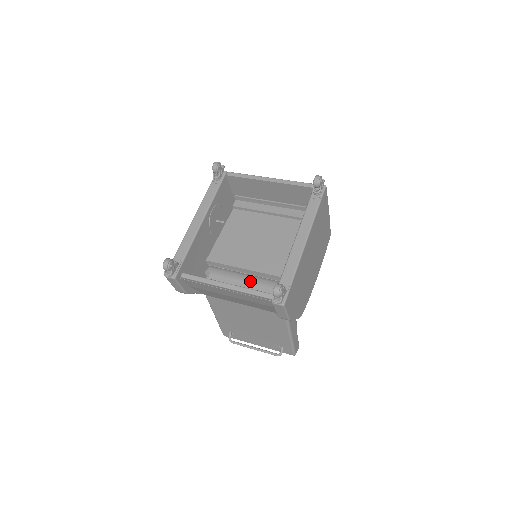
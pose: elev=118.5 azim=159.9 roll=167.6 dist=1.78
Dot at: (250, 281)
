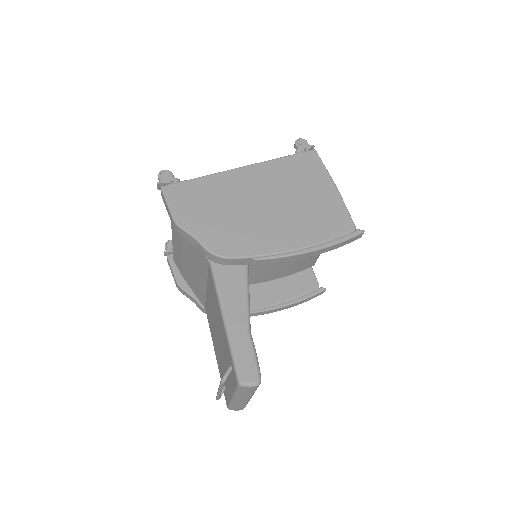
Dot at: occluded
